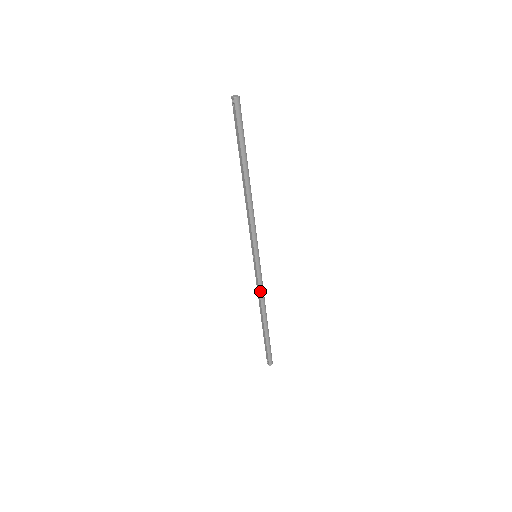
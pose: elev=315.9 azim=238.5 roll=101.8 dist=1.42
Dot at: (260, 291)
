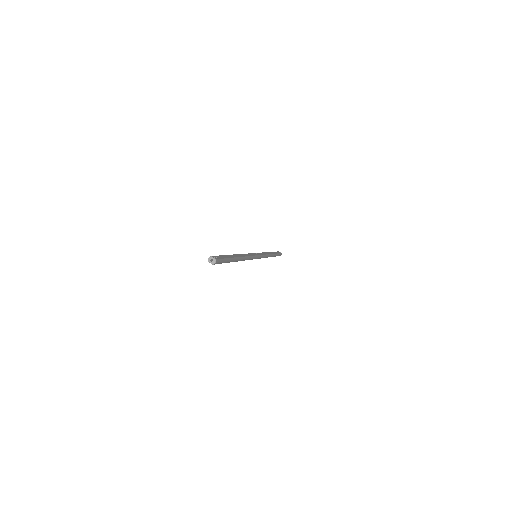
Dot at: occluded
